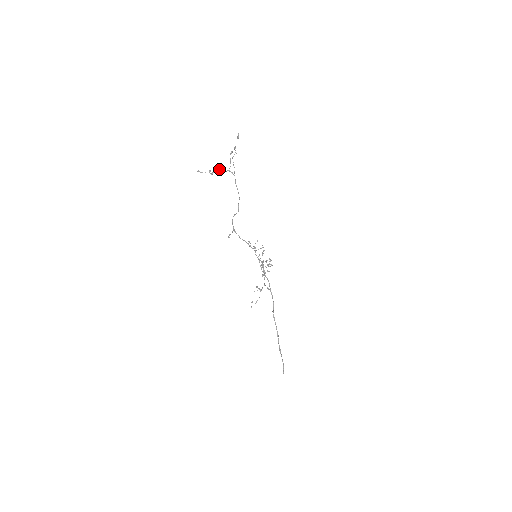
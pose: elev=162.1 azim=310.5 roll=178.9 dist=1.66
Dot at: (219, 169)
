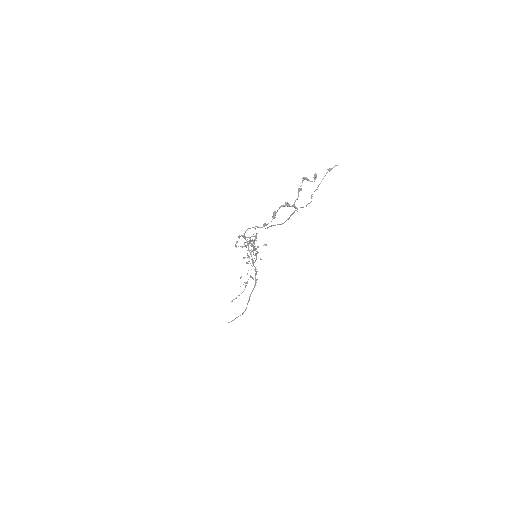
Dot at: (283, 206)
